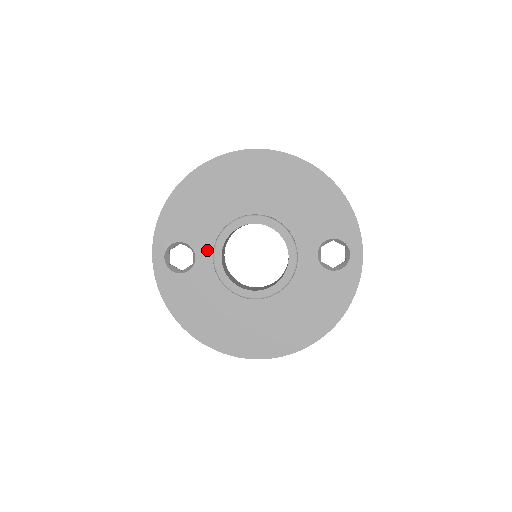
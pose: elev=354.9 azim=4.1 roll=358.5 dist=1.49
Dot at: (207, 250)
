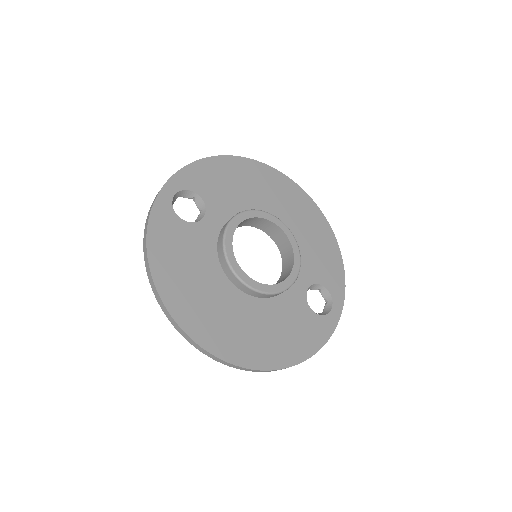
Dot at: (218, 219)
